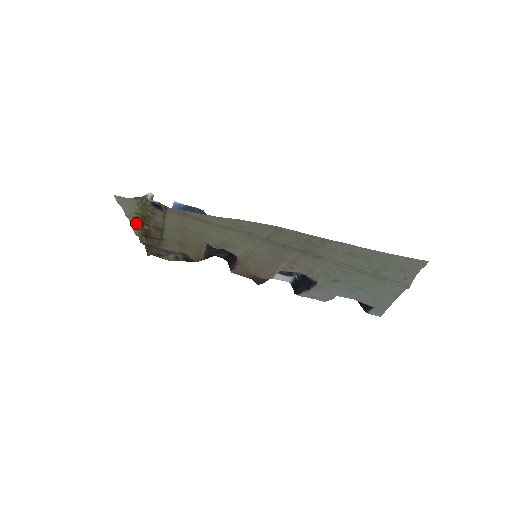
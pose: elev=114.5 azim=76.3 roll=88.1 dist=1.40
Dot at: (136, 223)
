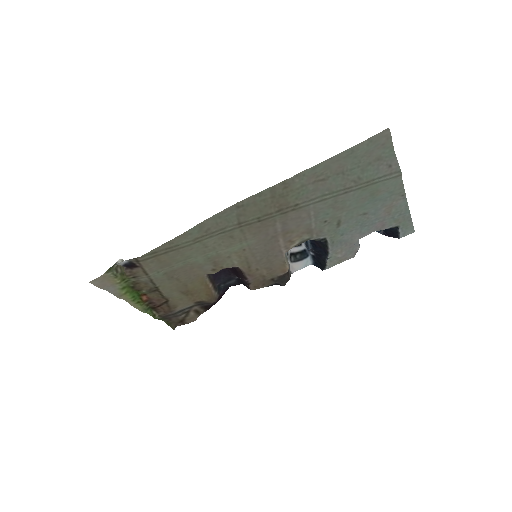
Dot at: (133, 300)
